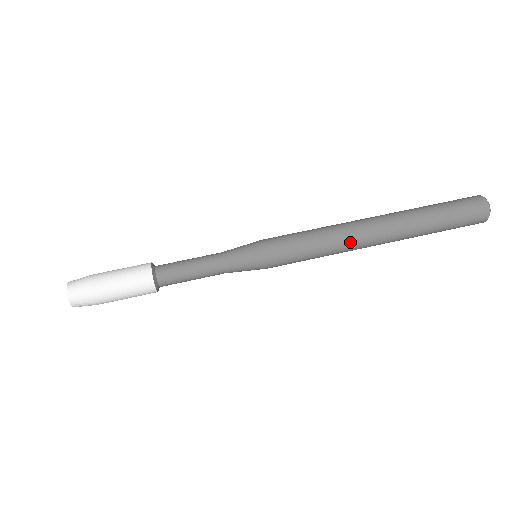
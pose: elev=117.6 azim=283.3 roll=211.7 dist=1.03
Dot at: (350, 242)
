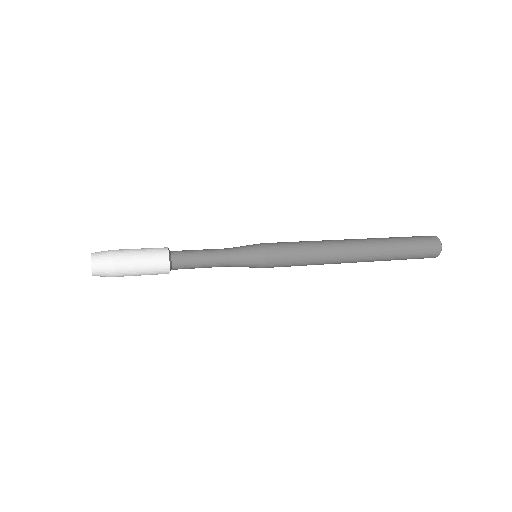
Dot at: (333, 245)
